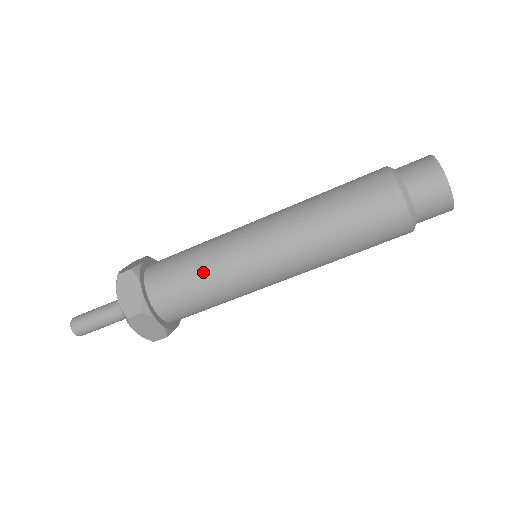
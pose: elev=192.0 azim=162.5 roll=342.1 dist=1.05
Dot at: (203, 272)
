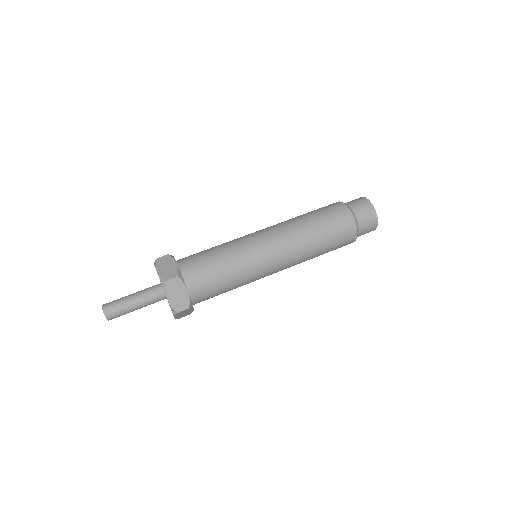
Dot at: (224, 253)
